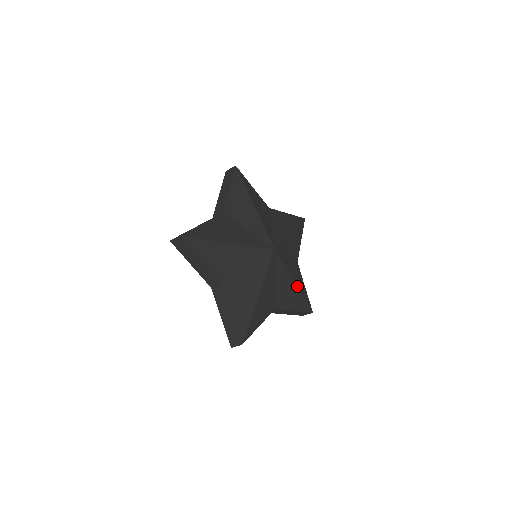
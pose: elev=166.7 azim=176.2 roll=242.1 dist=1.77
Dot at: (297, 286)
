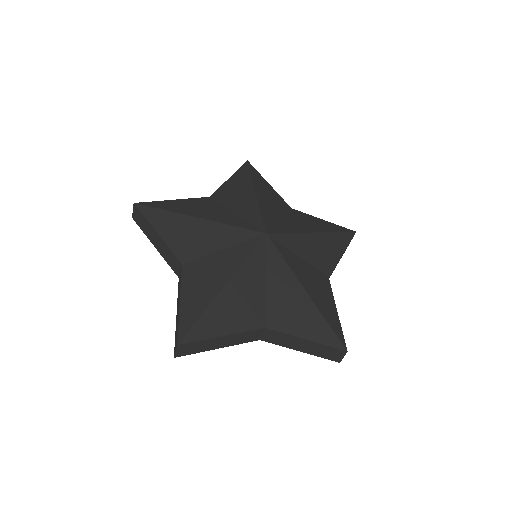
Dot at: (320, 232)
